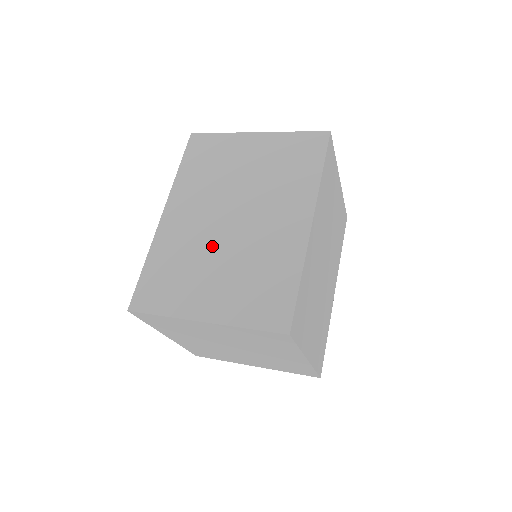
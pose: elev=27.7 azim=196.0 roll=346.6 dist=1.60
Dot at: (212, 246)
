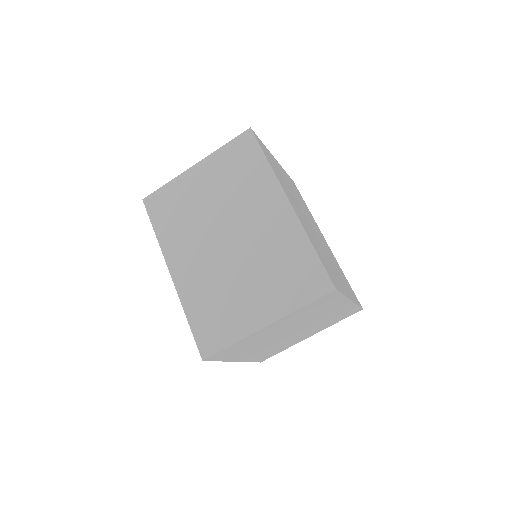
Dot at: (229, 269)
